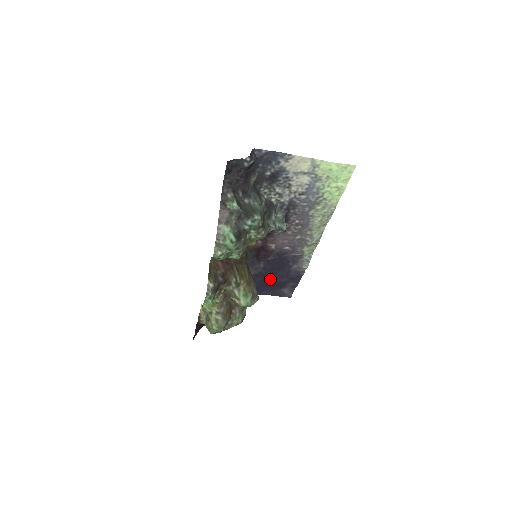
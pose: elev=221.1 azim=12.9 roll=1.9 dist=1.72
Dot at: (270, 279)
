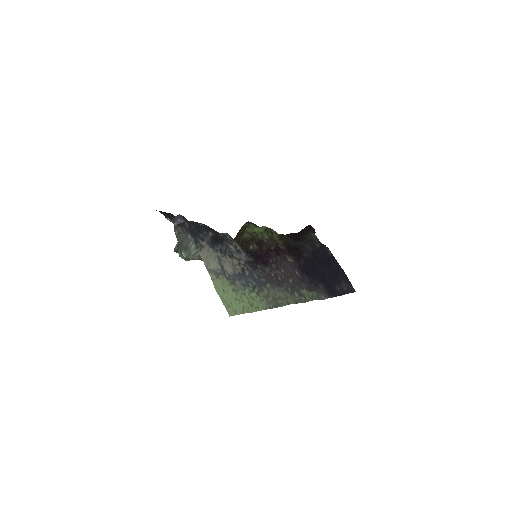
Dot at: (323, 267)
